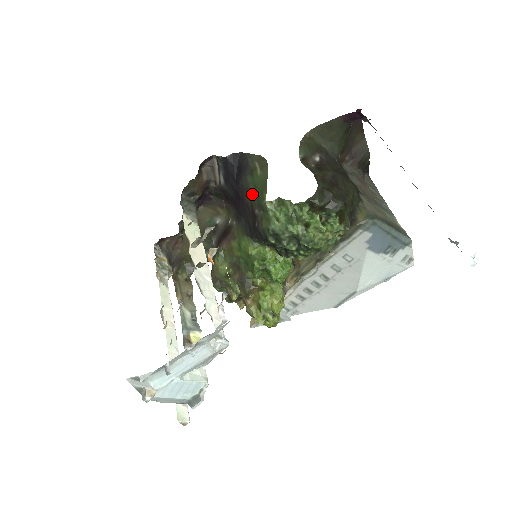
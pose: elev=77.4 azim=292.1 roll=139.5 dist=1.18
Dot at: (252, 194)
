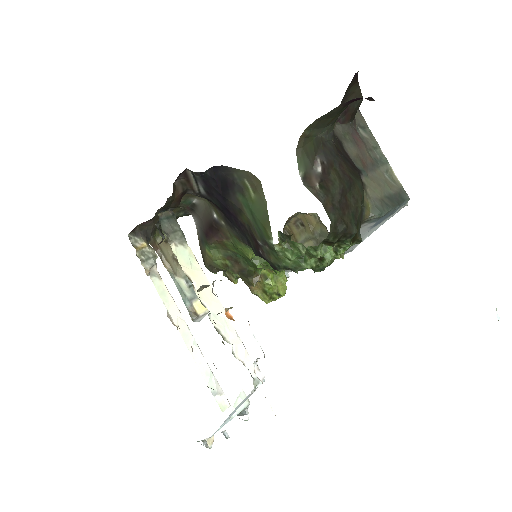
Dot at: (249, 220)
